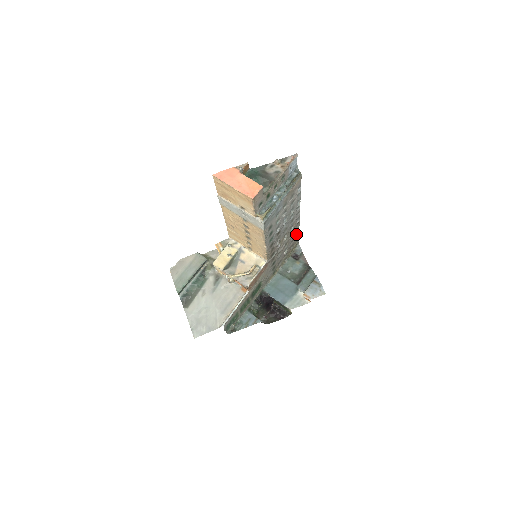
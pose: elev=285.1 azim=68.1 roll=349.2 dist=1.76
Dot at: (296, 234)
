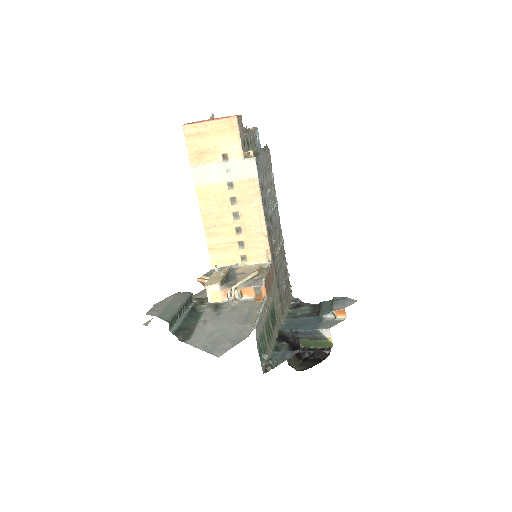
Dot at: (285, 267)
